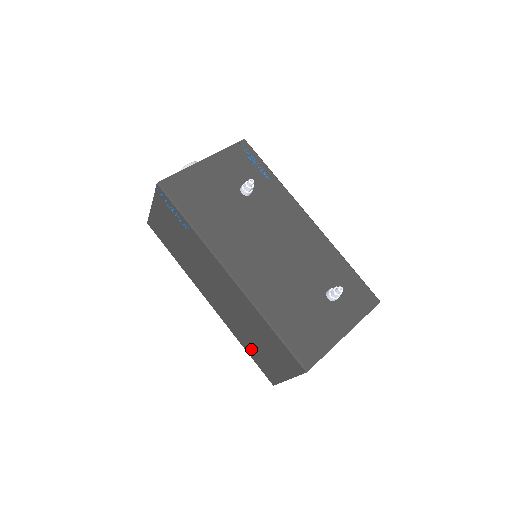
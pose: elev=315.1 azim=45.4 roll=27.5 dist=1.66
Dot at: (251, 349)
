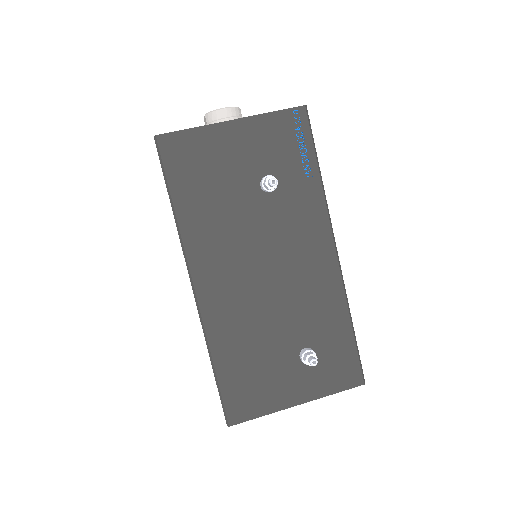
Dot at: occluded
